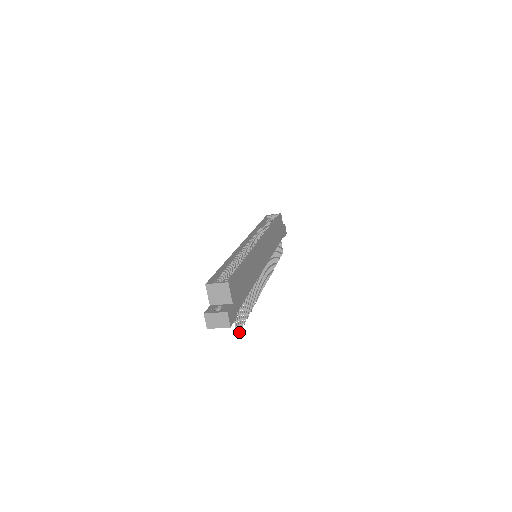
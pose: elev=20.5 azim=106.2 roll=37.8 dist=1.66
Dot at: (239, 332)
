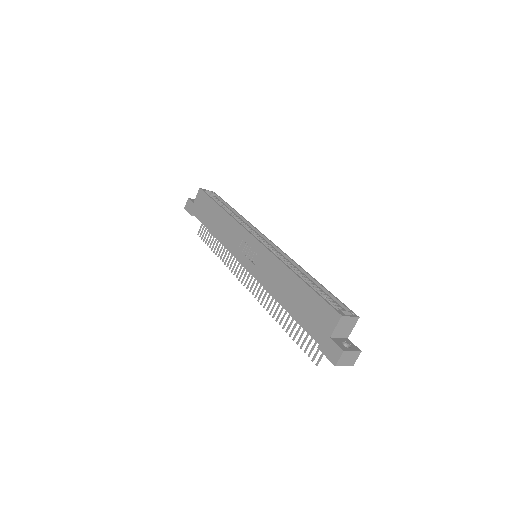
Dot at: occluded
